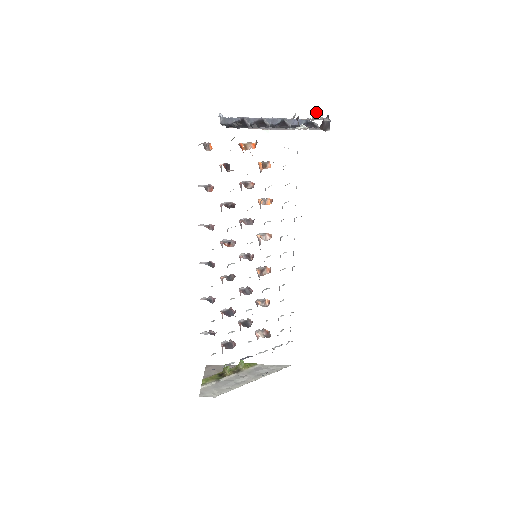
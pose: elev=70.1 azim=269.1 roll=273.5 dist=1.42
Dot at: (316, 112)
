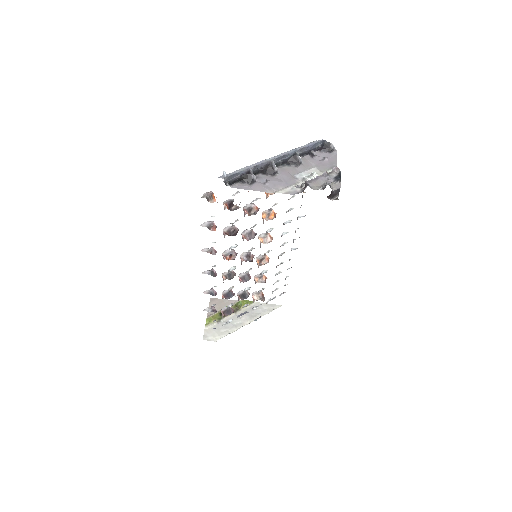
Dot at: (326, 184)
